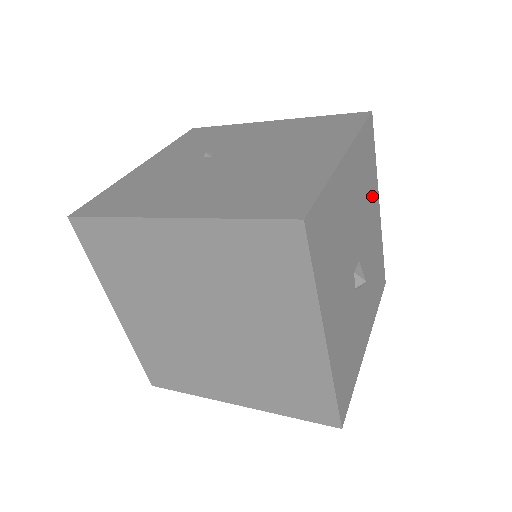
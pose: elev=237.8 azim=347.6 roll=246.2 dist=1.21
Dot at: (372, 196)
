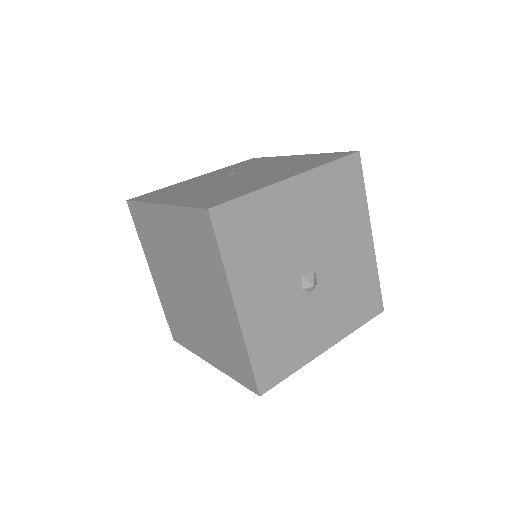
Dot at: (353, 222)
